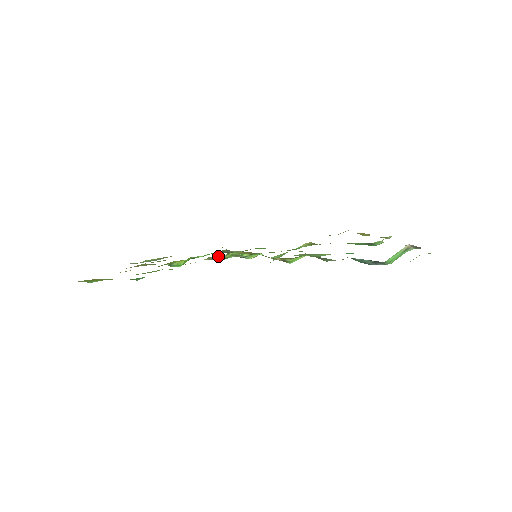
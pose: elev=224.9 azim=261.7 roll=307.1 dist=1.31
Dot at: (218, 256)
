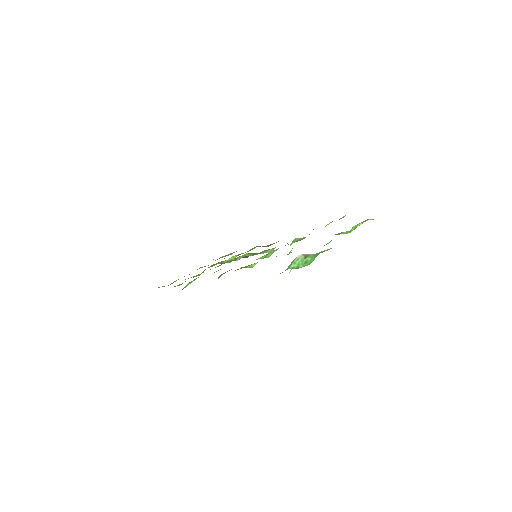
Dot at: (232, 259)
